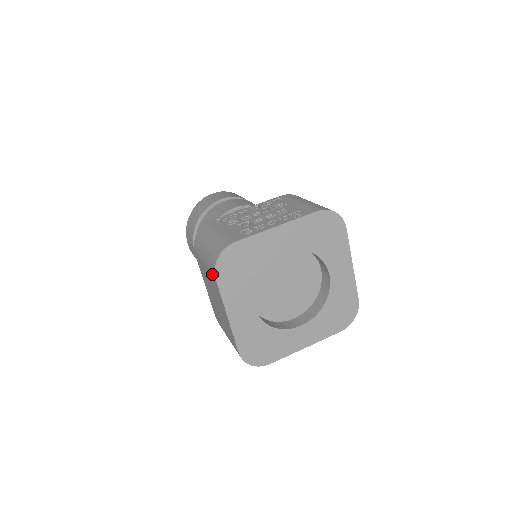
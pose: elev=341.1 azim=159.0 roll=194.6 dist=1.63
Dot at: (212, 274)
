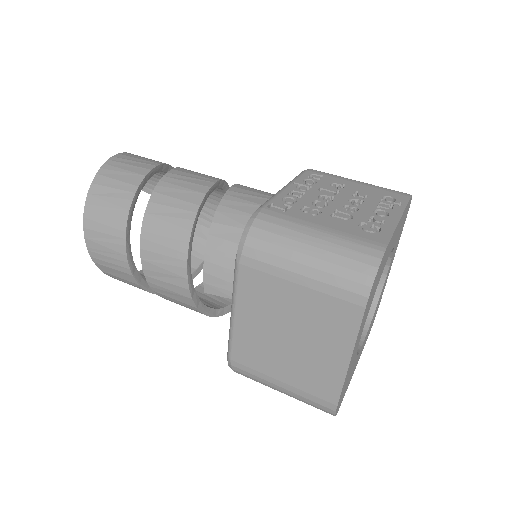
Dot at: (349, 299)
